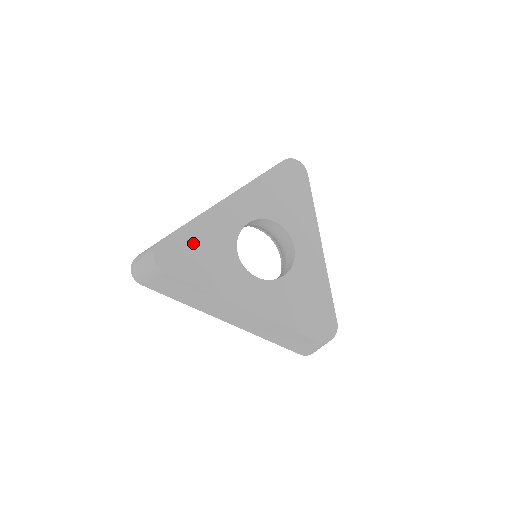
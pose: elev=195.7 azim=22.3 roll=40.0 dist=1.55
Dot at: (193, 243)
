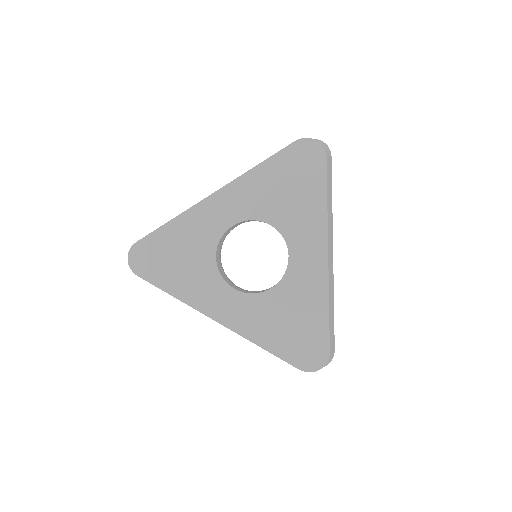
Dot at: (168, 247)
